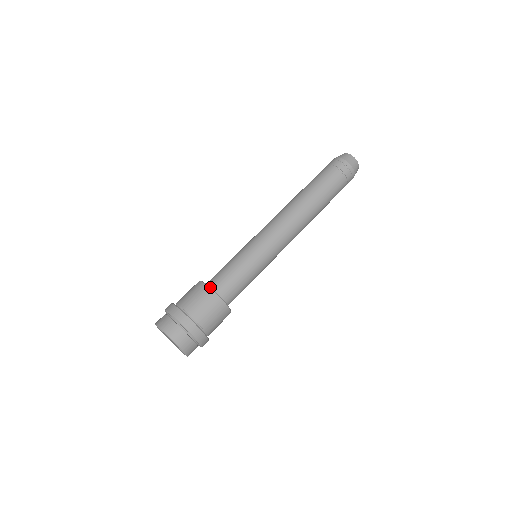
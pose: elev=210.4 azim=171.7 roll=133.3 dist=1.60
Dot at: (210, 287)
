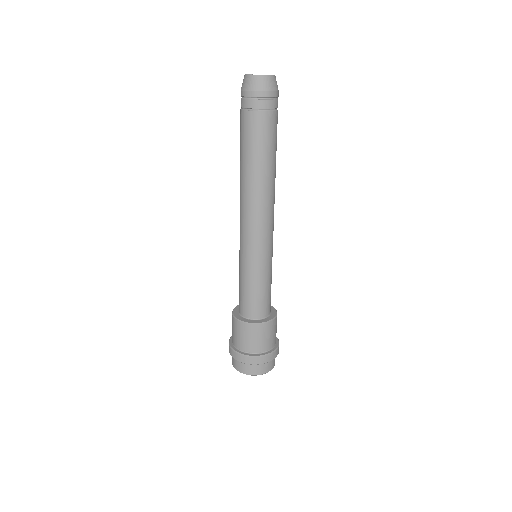
Dot at: (259, 324)
